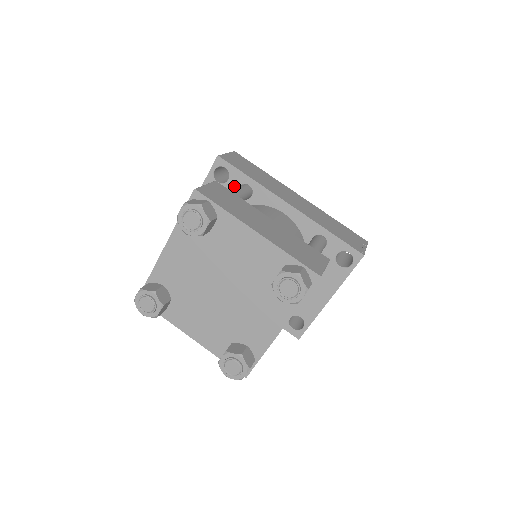
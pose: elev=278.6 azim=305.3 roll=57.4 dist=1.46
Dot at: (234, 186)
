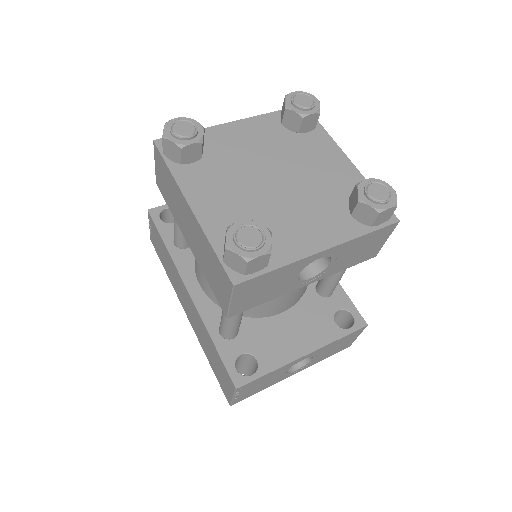
Dot at: occluded
